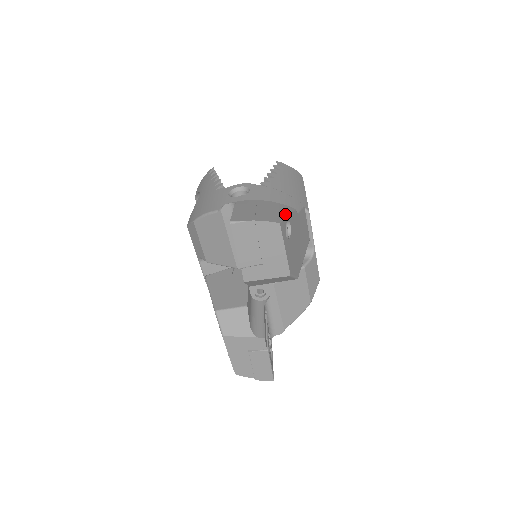
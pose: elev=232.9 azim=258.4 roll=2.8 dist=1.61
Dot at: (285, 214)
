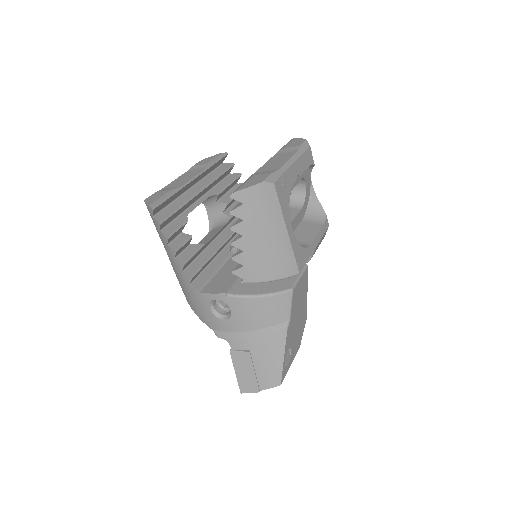
Dot at: (280, 359)
